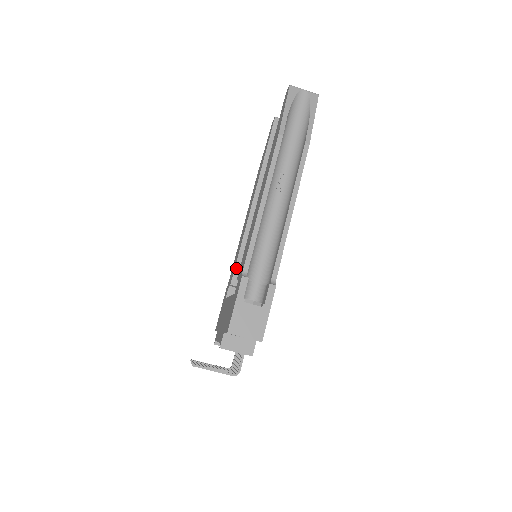
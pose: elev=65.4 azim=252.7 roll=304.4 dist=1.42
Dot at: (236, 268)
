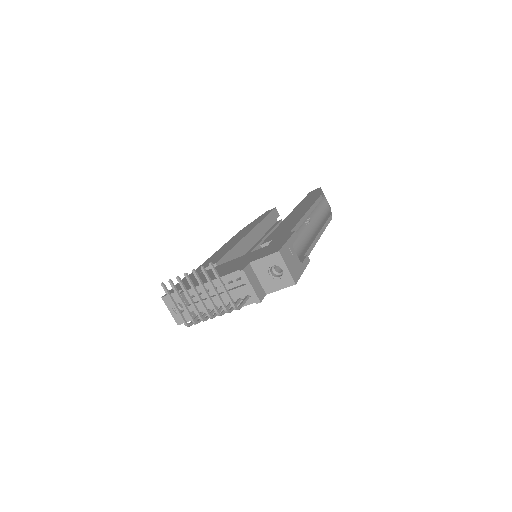
Dot at: (224, 257)
